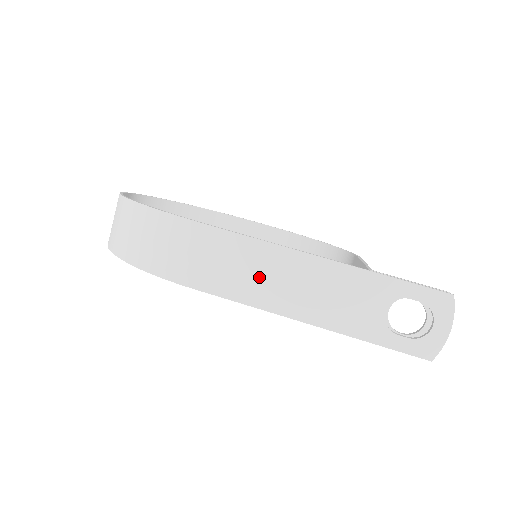
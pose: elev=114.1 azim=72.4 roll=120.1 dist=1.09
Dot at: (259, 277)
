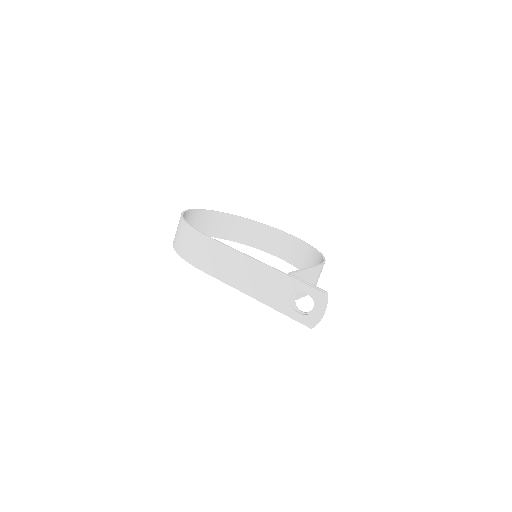
Dot at: (231, 269)
